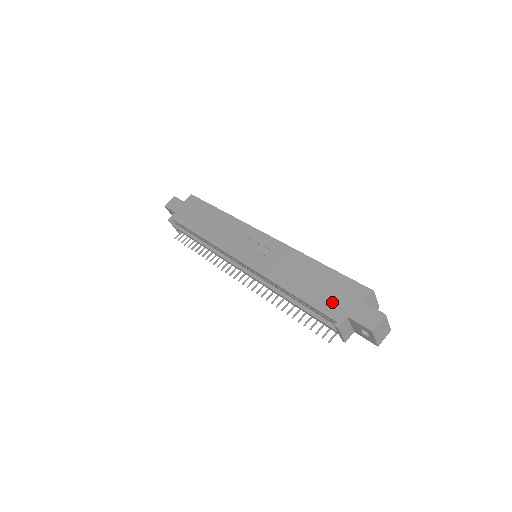
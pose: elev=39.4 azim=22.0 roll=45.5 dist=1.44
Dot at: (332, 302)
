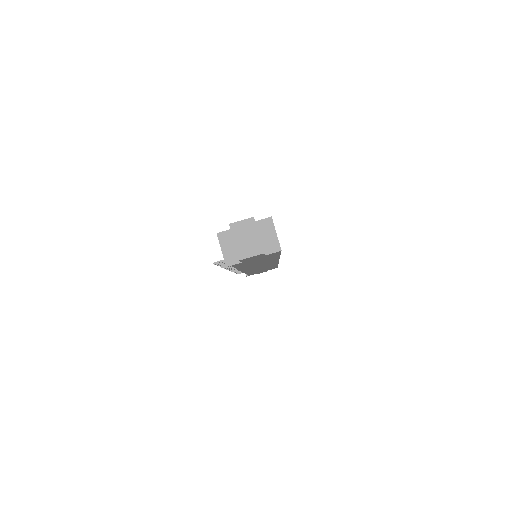
Dot at: occluded
